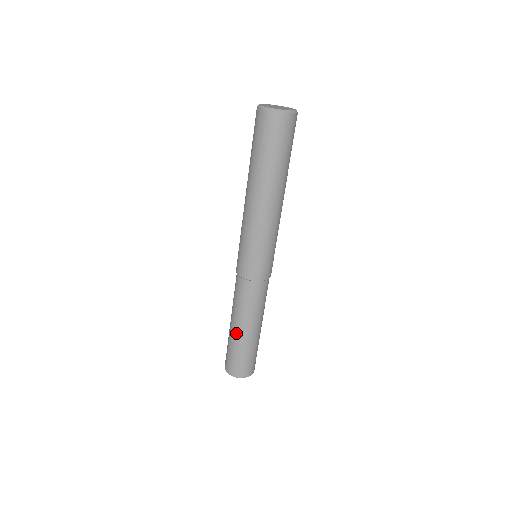
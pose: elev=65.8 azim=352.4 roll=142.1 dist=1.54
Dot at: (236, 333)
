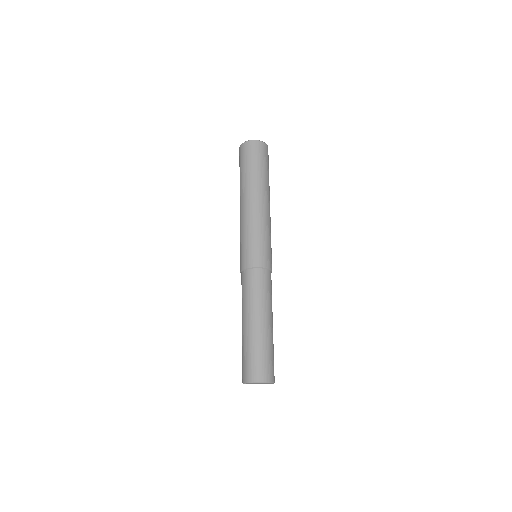
Dot at: (242, 330)
